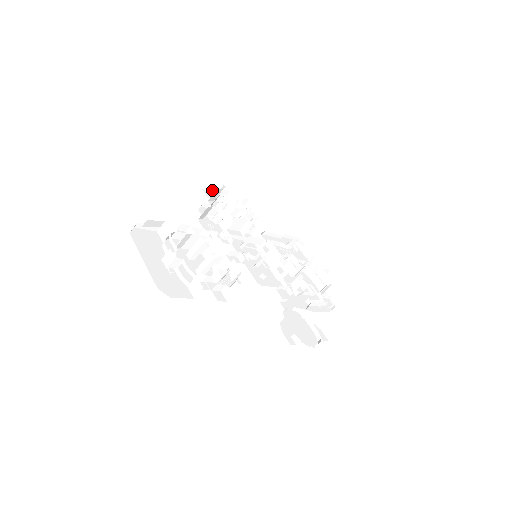
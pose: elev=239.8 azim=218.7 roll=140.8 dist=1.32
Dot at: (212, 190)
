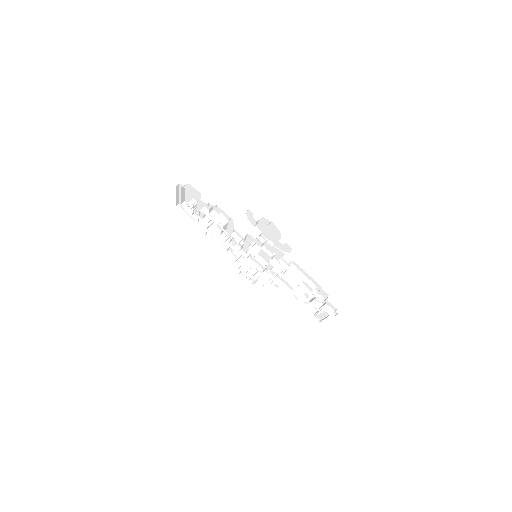
Dot at: occluded
